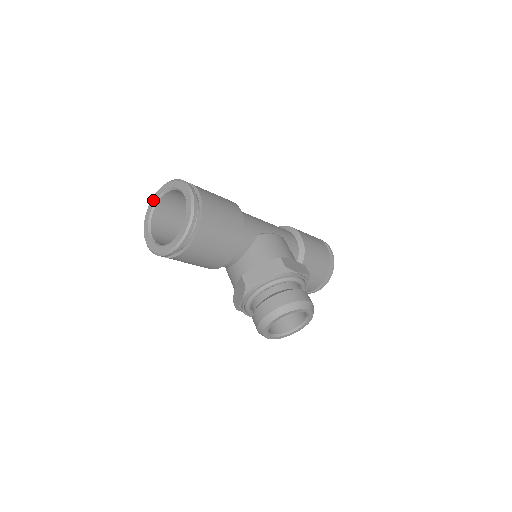
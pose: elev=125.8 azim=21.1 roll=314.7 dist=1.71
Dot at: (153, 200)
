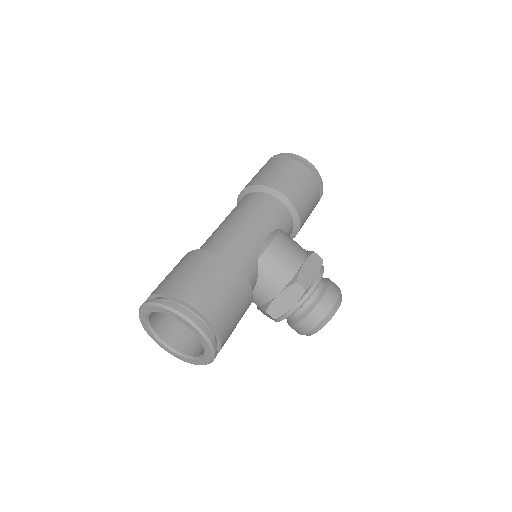
Dot at: (142, 316)
